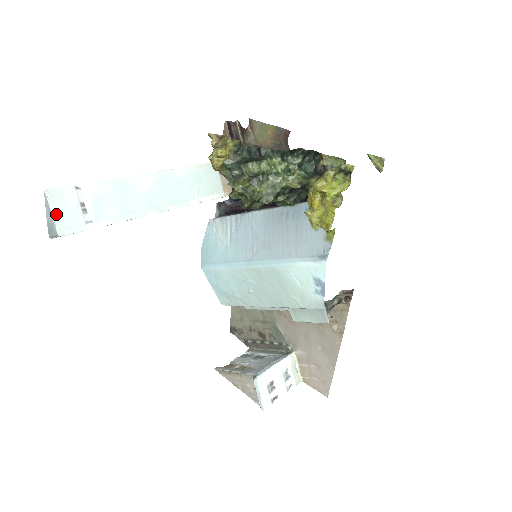
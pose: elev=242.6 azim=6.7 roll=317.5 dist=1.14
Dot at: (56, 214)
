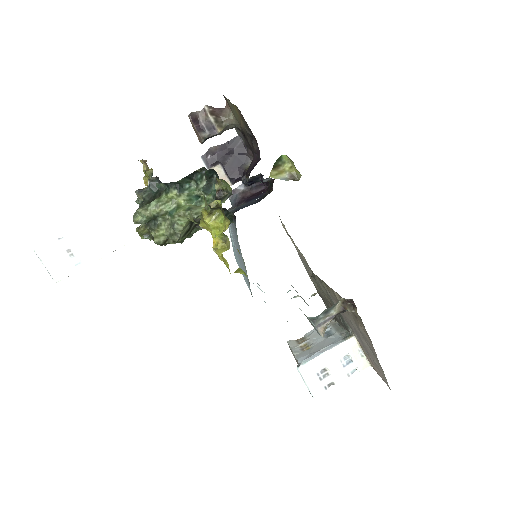
Dot at: (48, 266)
